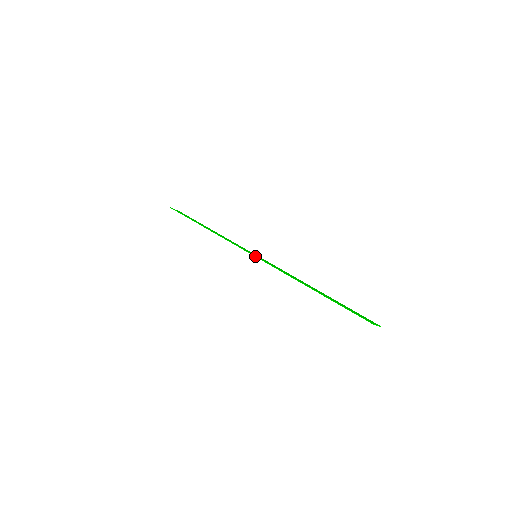
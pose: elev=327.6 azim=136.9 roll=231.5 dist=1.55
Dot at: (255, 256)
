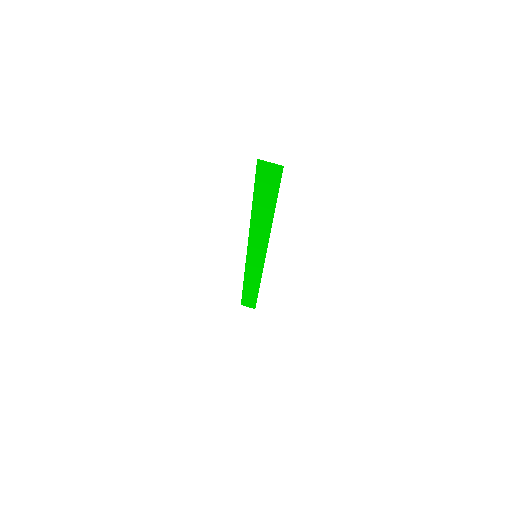
Dot at: (247, 250)
